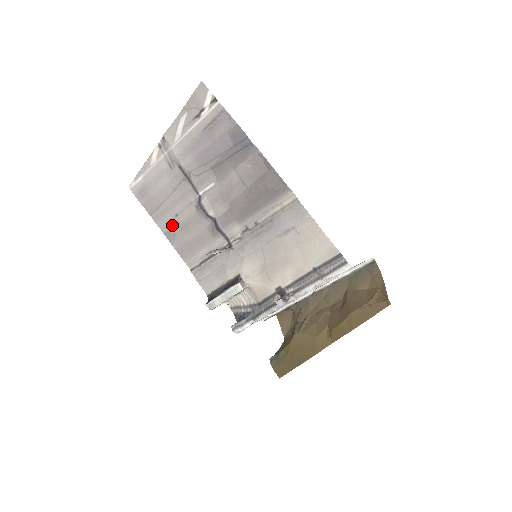
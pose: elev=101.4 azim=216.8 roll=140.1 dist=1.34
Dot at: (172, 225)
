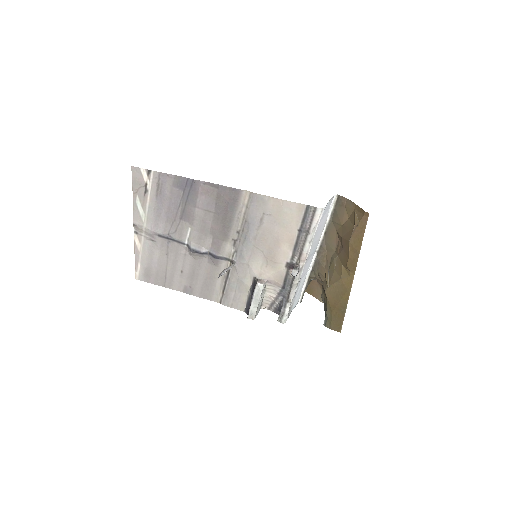
Dot at: (184, 281)
